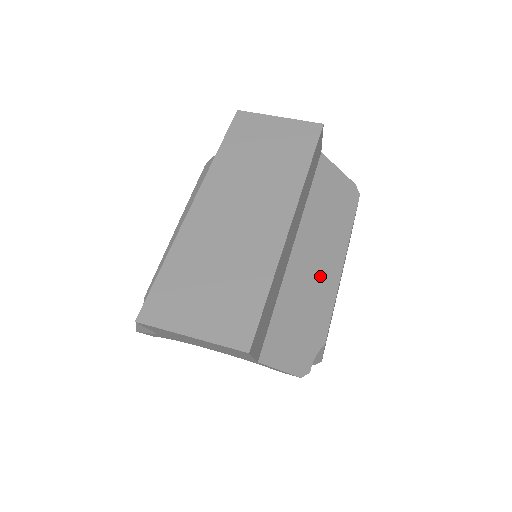
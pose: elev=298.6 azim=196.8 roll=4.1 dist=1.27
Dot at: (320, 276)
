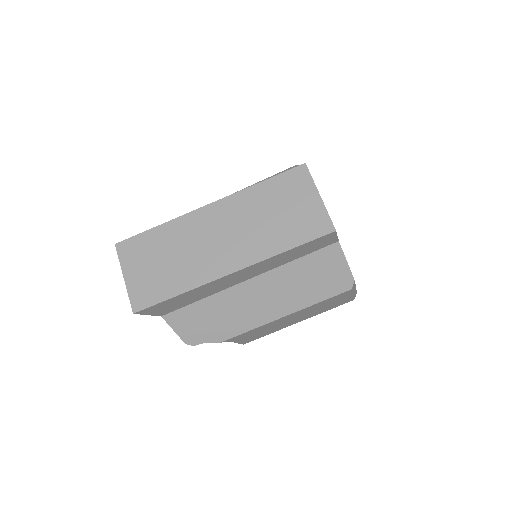
Dot at: (253, 310)
